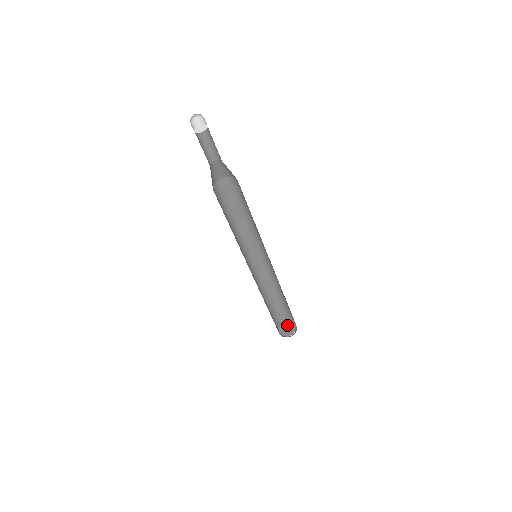
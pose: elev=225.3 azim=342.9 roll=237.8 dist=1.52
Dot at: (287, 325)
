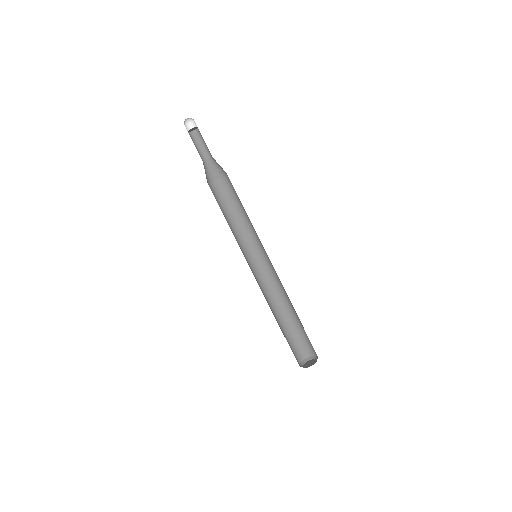
Dot at: (312, 359)
